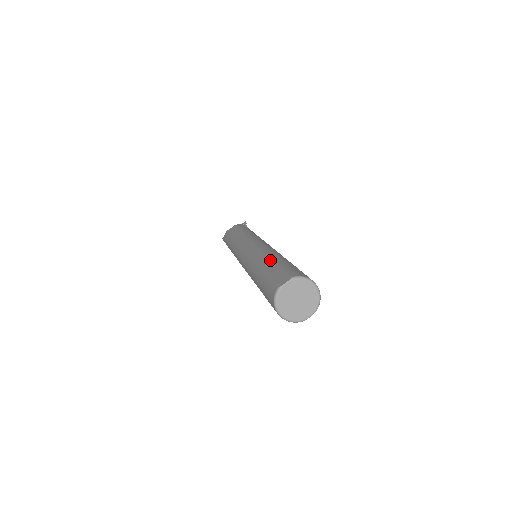
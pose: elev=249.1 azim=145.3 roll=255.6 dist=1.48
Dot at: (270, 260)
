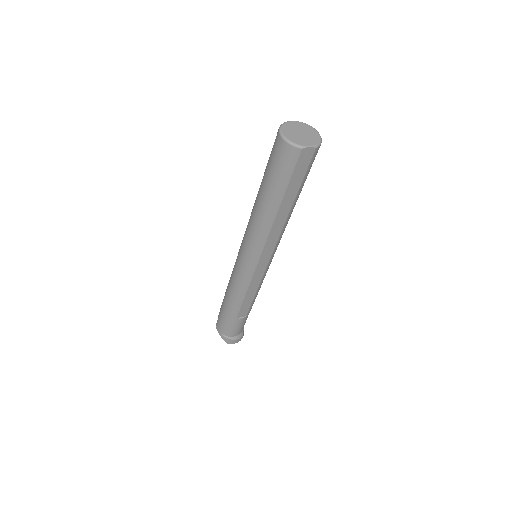
Dot at: occluded
